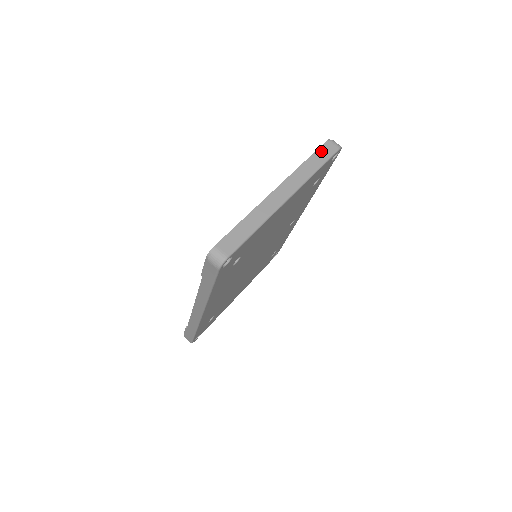
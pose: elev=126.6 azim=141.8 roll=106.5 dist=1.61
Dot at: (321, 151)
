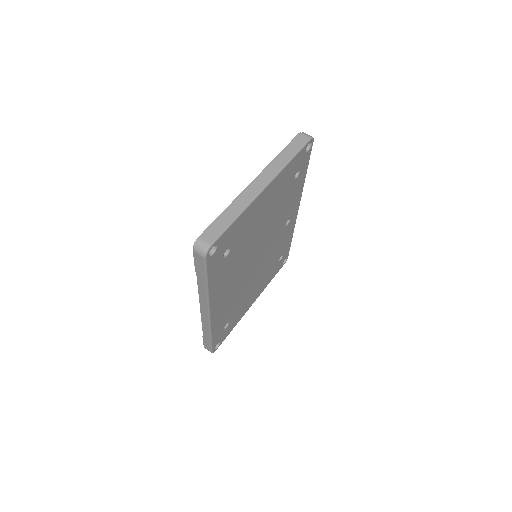
Dot at: (293, 143)
